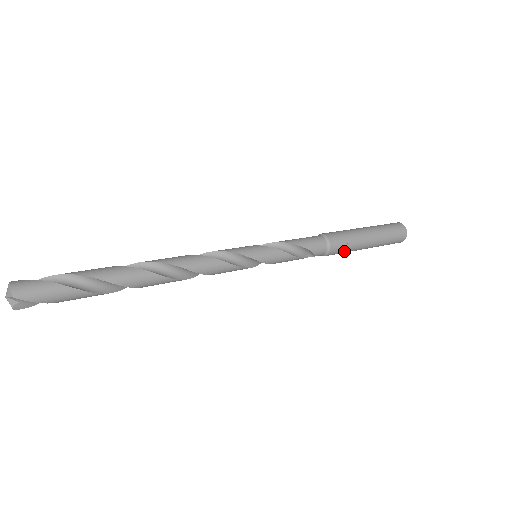
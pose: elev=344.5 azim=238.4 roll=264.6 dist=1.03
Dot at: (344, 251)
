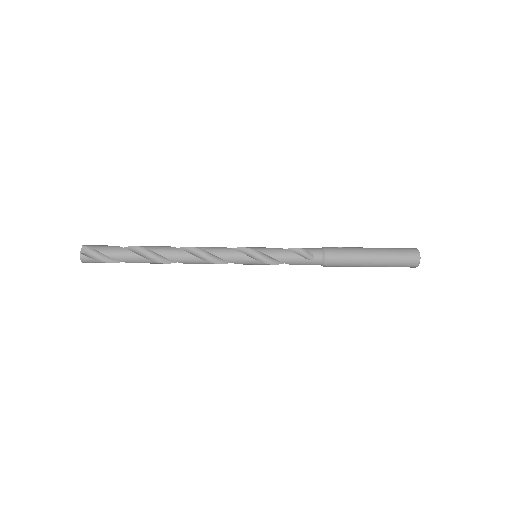
Dot at: (344, 254)
